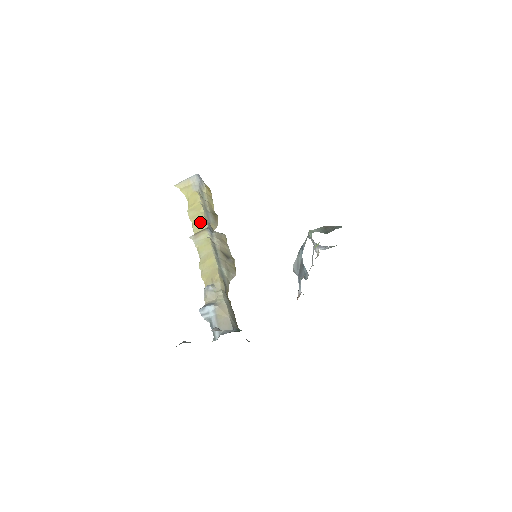
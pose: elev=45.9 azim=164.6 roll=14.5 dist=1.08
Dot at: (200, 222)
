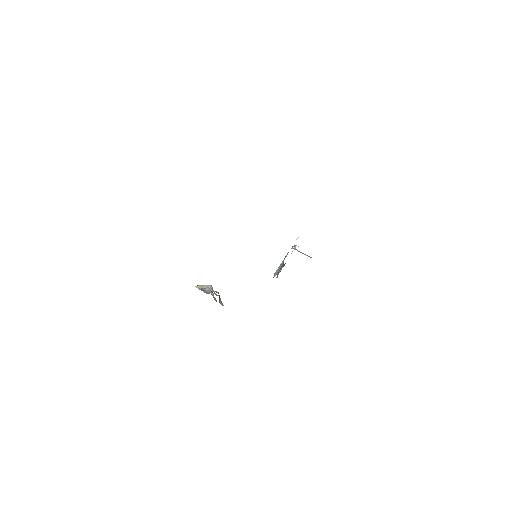
Dot at: occluded
